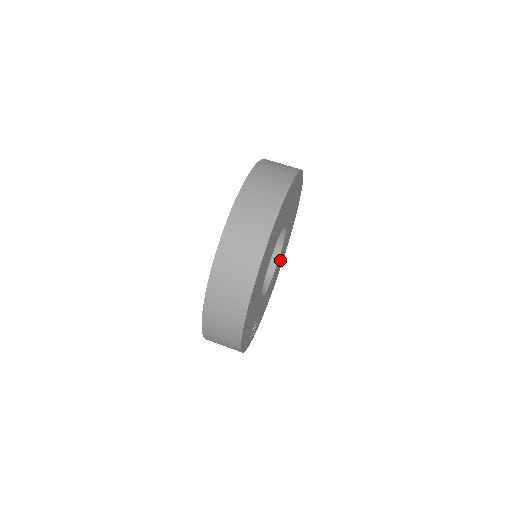
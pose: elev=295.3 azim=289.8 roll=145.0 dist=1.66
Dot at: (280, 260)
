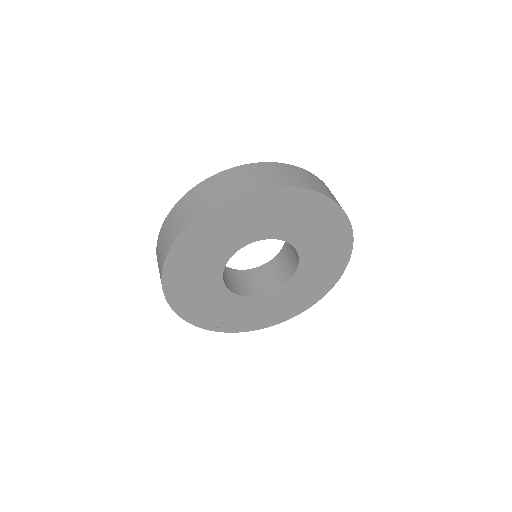
Dot at: (304, 287)
